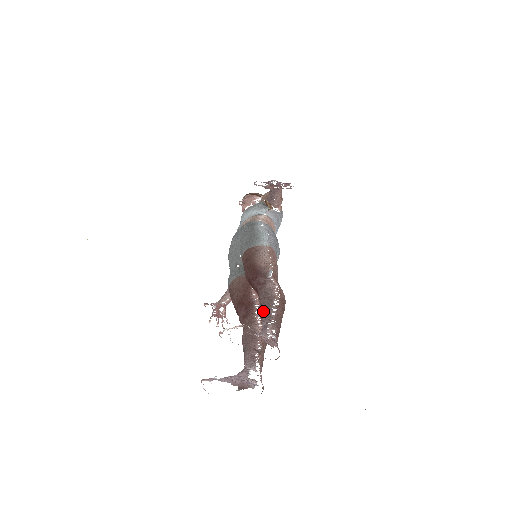
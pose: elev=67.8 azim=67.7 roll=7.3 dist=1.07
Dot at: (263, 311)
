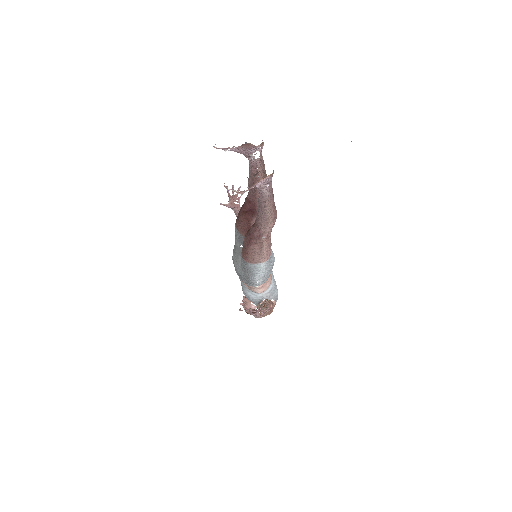
Dot at: (249, 172)
